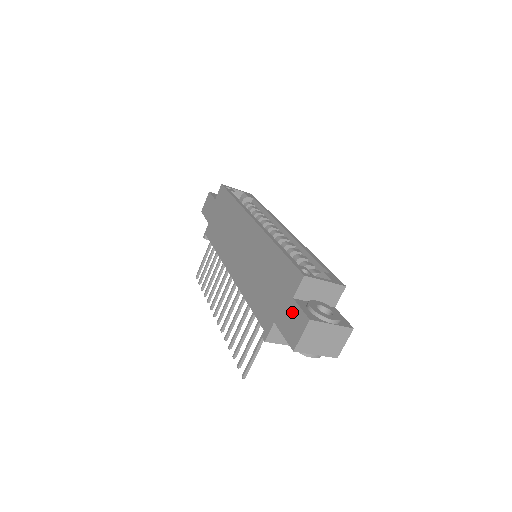
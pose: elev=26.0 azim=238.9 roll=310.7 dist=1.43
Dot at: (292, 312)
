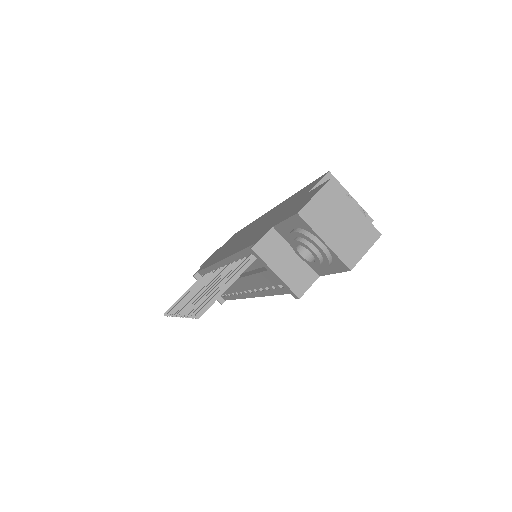
Dot at: (304, 198)
